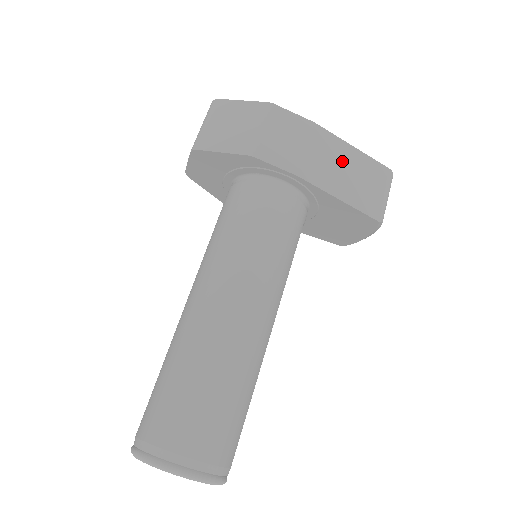
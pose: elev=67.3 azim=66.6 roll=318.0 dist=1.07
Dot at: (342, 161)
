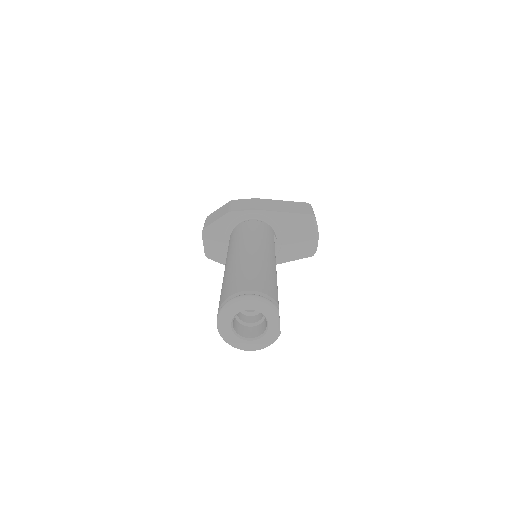
Dot at: (278, 204)
